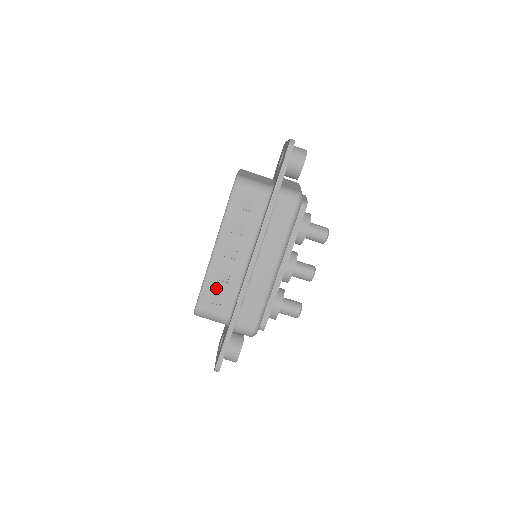
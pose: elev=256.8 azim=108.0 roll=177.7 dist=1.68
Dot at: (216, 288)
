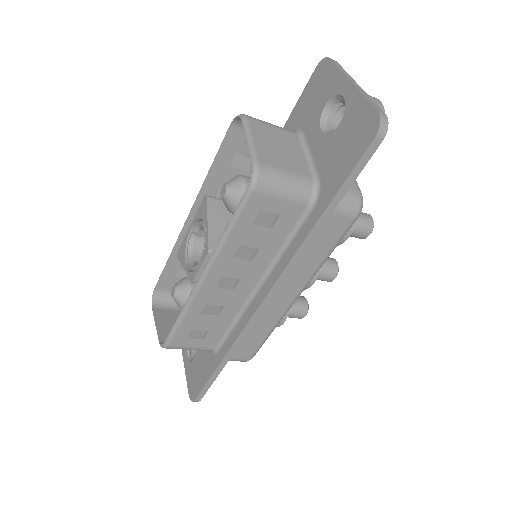
Dot at: (200, 323)
